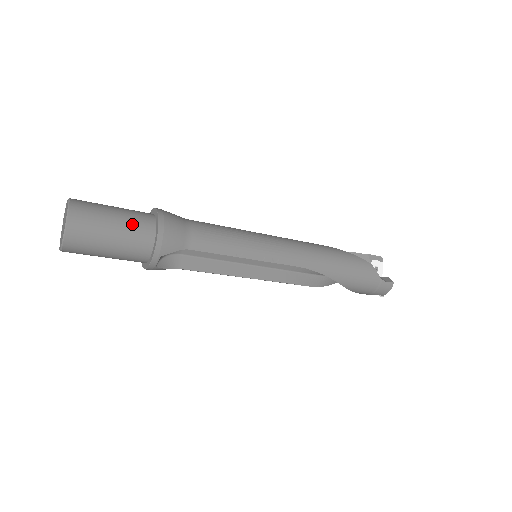
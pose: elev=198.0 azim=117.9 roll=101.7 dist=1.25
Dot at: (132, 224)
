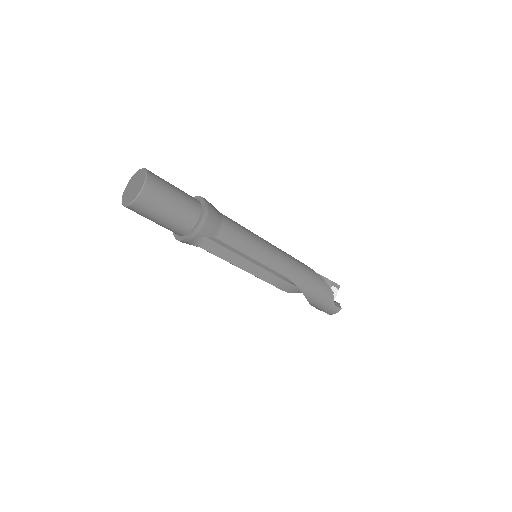
Dot at: (185, 206)
